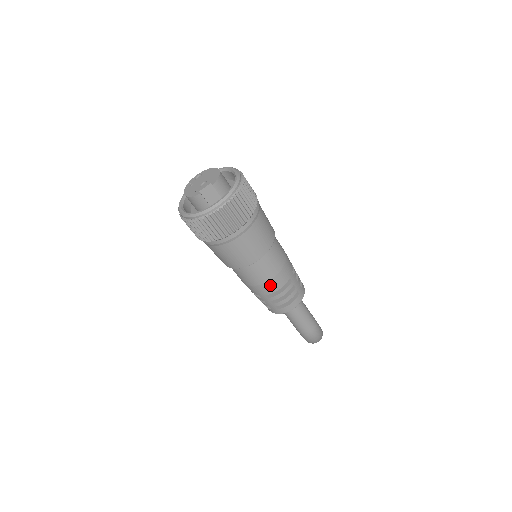
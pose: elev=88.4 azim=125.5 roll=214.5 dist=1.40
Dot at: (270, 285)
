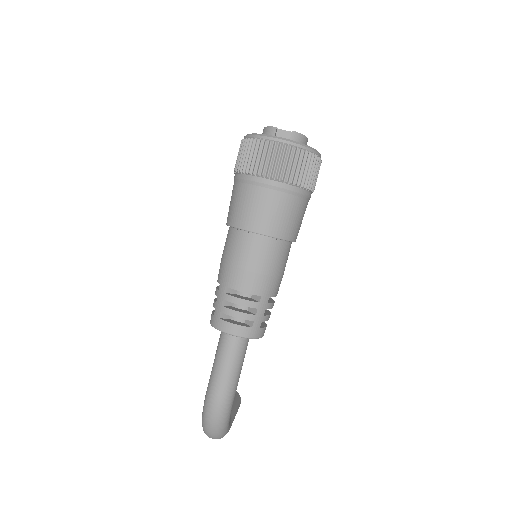
Dot at: (240, 276)
